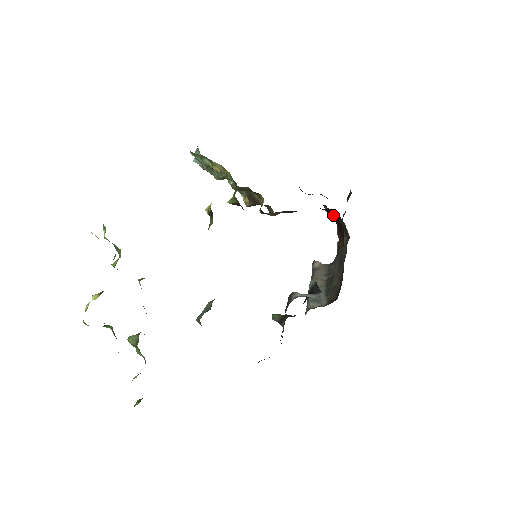
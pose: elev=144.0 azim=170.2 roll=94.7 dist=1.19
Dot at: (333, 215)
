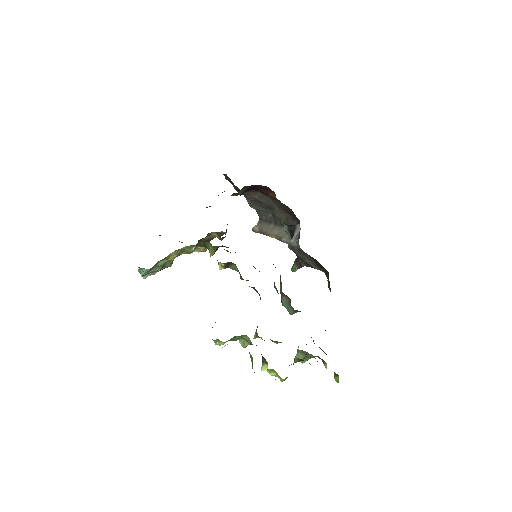
Dot at: (250, 189)
